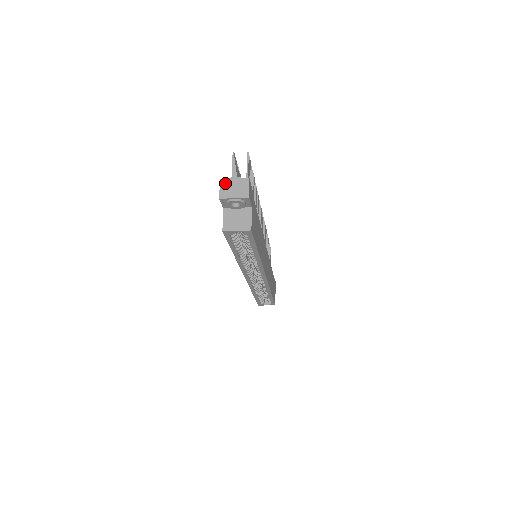
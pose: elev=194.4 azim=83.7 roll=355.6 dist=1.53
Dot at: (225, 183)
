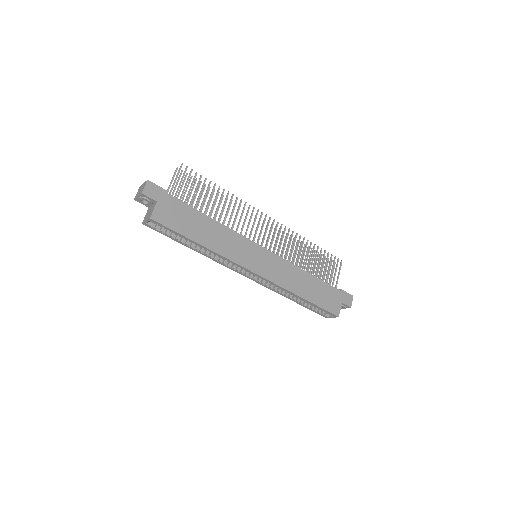
Dot at: (140, 188)
